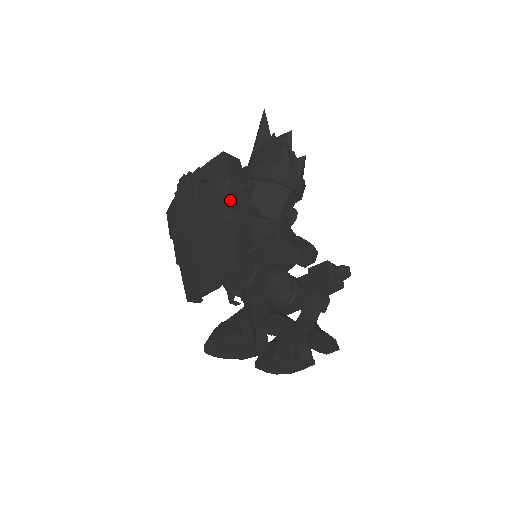
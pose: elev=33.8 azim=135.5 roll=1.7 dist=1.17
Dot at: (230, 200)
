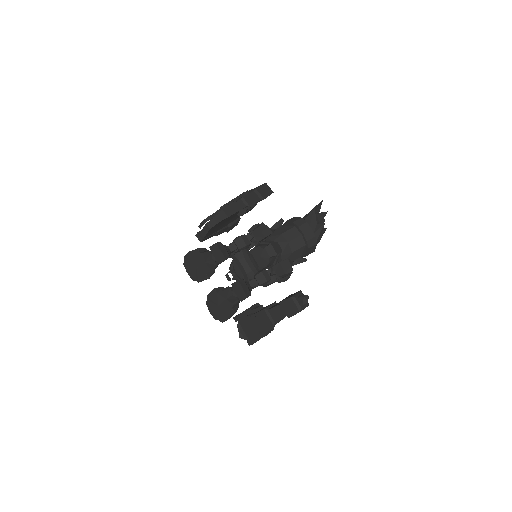
Dot at: (247, 195)
